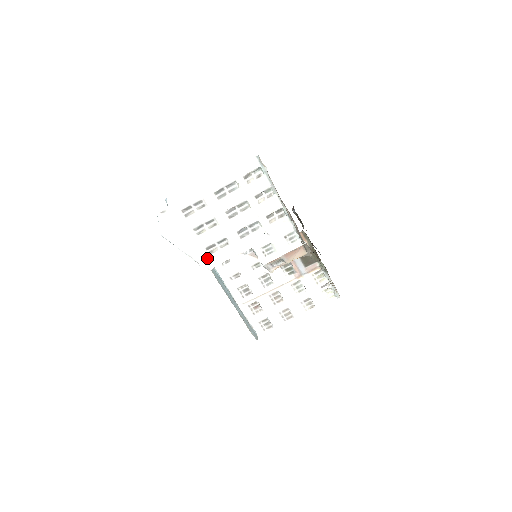
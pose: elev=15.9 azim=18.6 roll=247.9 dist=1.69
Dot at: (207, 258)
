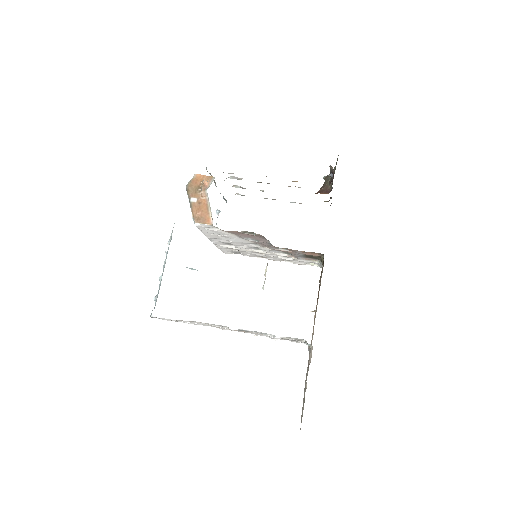
Dot at: occluded
